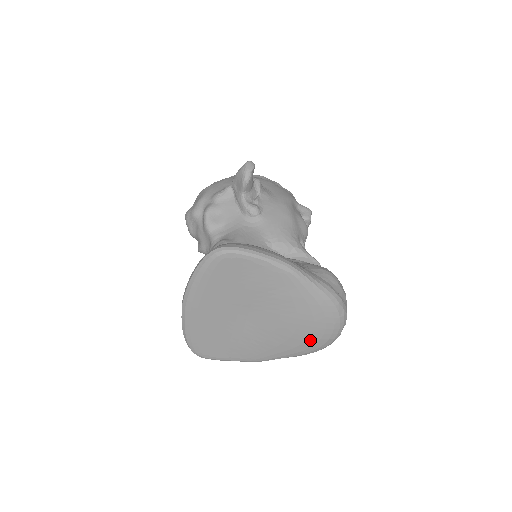
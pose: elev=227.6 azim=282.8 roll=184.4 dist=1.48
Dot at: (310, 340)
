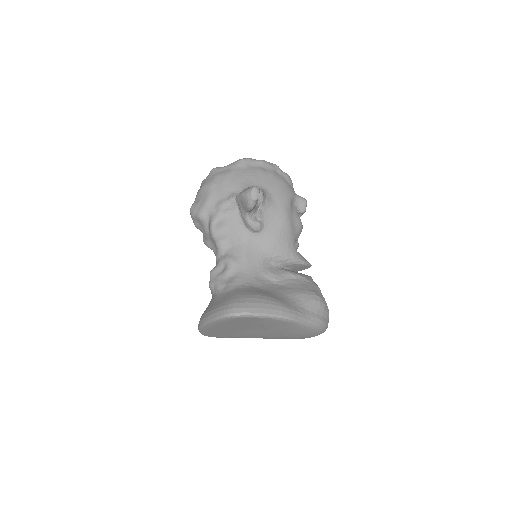
Dot at: (298, 338)
